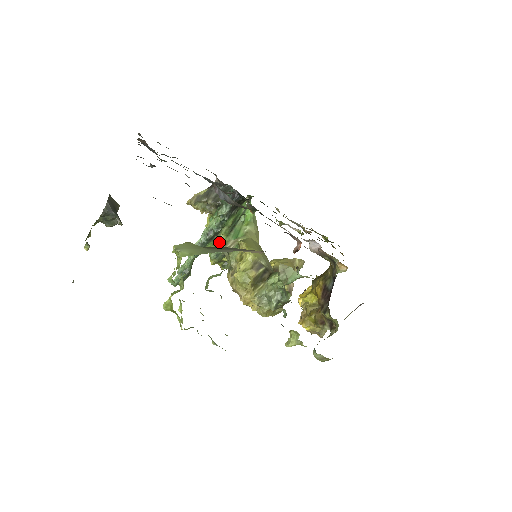
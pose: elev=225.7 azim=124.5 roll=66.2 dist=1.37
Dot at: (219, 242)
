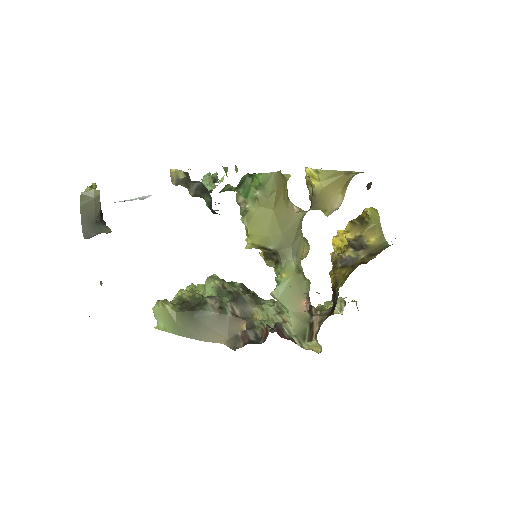
Dot at: (230, 187)
